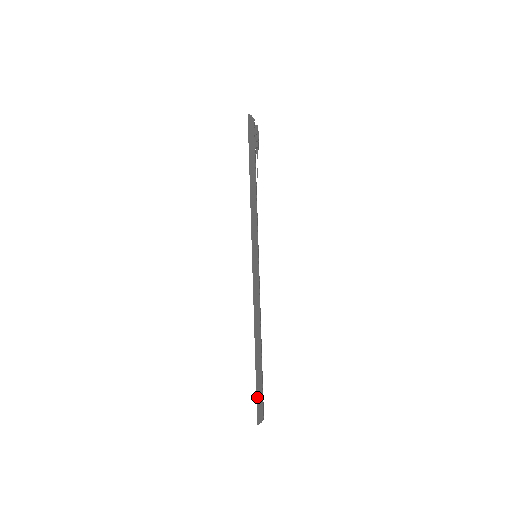
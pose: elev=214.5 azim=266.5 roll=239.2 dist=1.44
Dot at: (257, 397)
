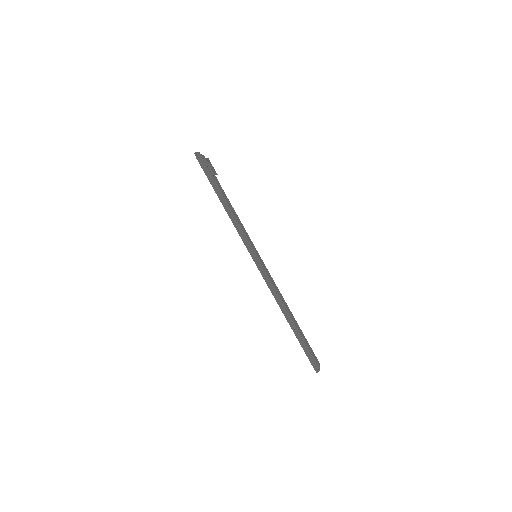
Dot at: (307, 355)
